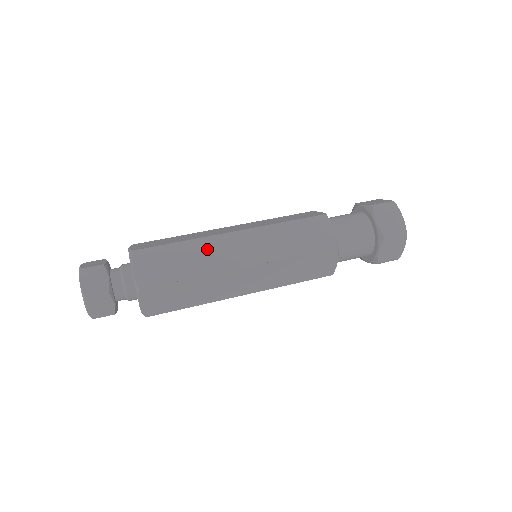
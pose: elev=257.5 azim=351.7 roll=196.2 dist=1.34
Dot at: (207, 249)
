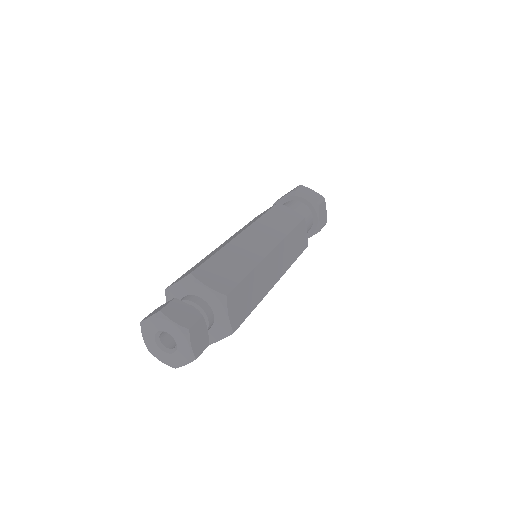
Dot at: (262, 274)
